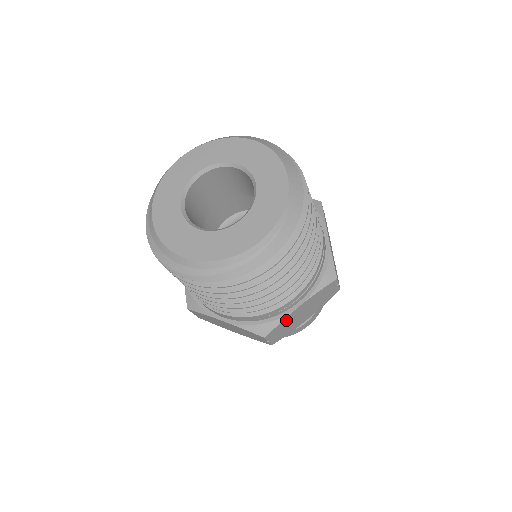
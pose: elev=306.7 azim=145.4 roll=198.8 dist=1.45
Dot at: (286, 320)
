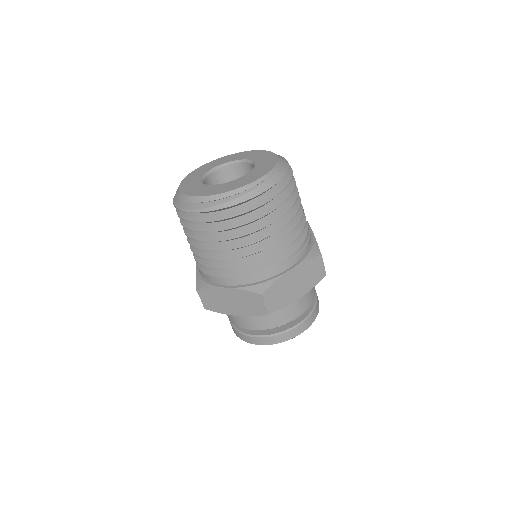
Dot at: (280, 282)
